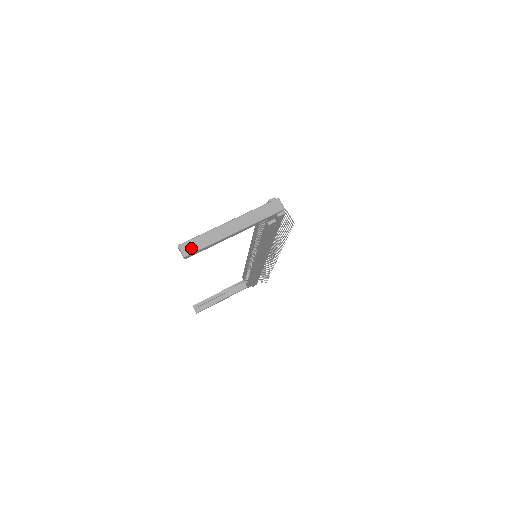
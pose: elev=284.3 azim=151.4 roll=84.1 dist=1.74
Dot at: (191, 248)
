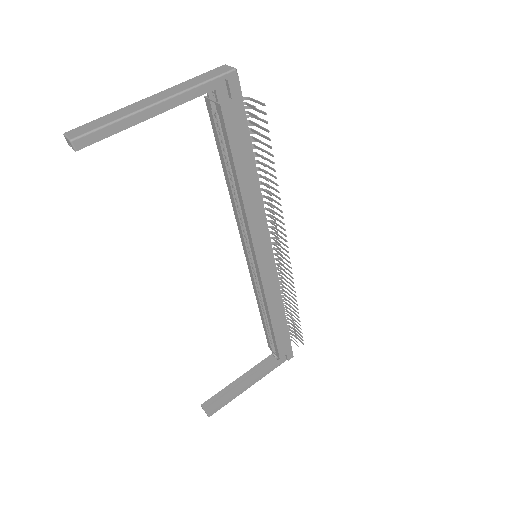
Dot at: (84, 130)
